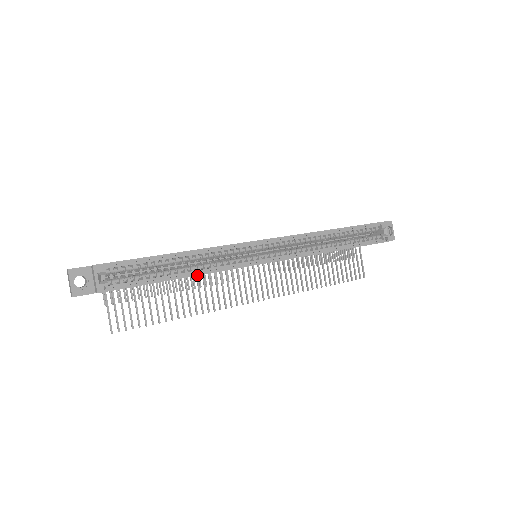
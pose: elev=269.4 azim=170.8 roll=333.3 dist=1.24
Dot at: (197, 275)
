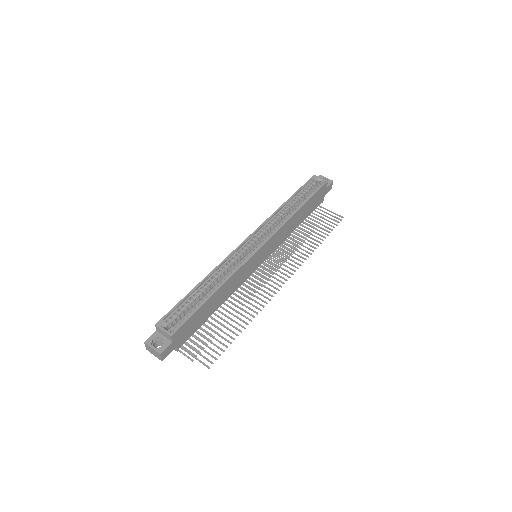
Dot at: (223, 284)
